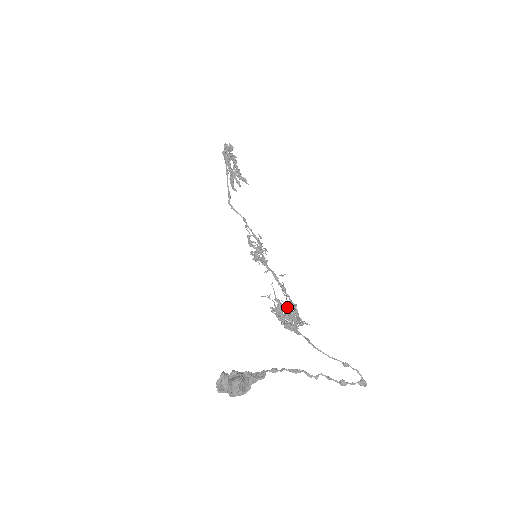
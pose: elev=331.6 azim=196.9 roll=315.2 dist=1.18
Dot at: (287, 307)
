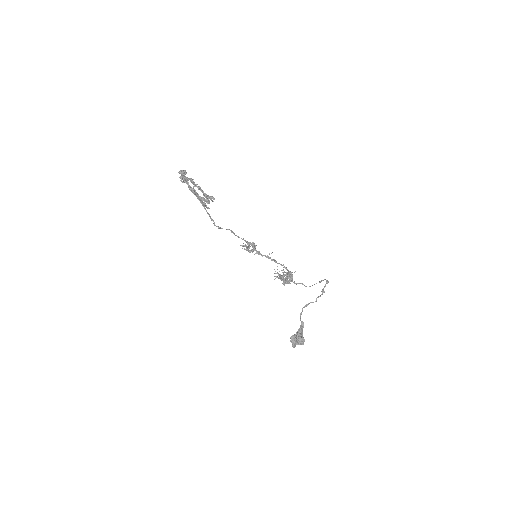
Dot at: (290, 278)
